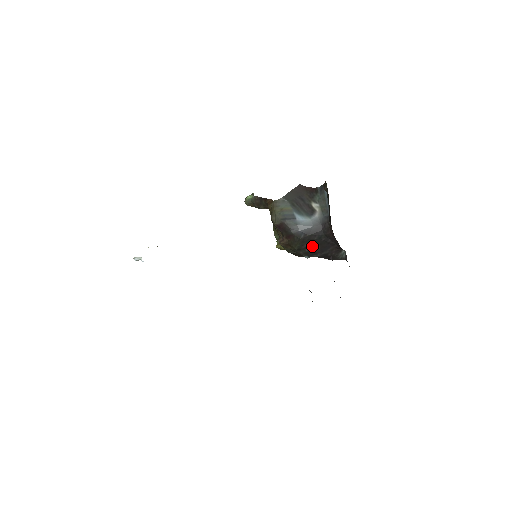
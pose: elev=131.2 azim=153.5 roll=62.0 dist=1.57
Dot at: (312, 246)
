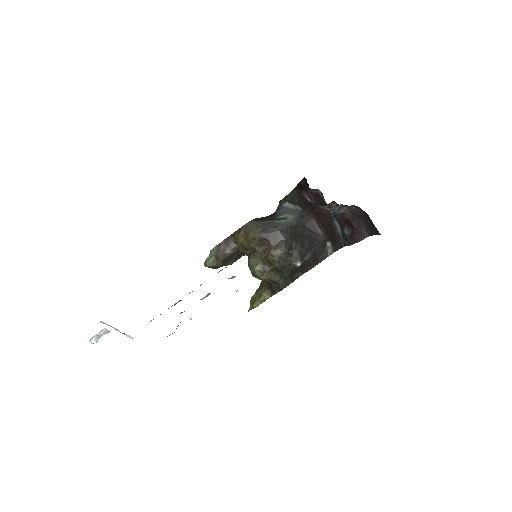
Dot at: (300, 243)
